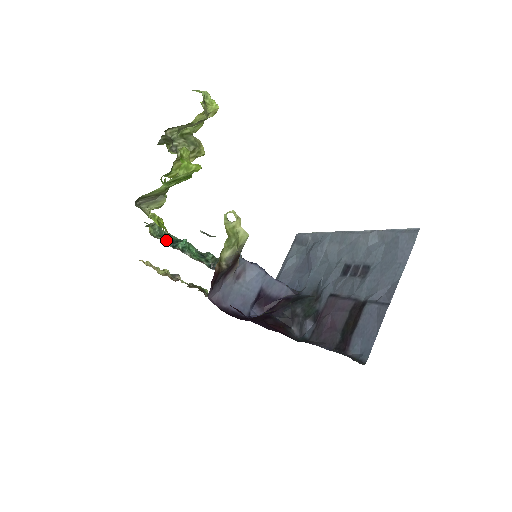
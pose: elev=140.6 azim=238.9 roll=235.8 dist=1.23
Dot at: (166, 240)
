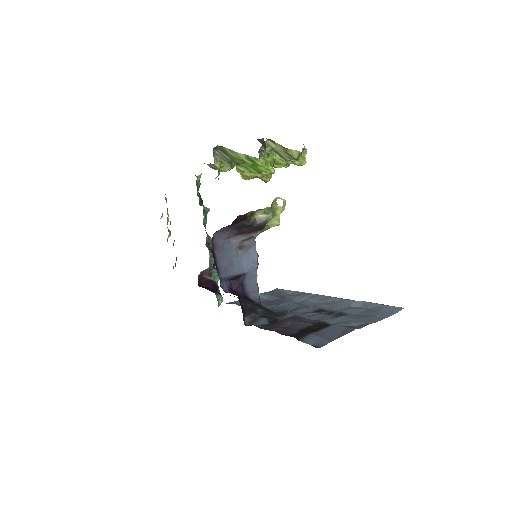
Dot at: occluded
